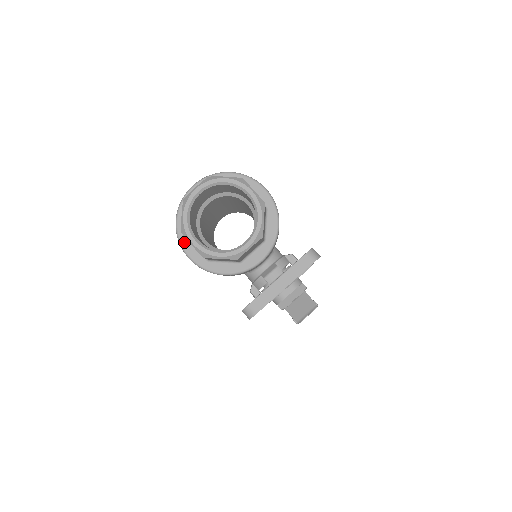
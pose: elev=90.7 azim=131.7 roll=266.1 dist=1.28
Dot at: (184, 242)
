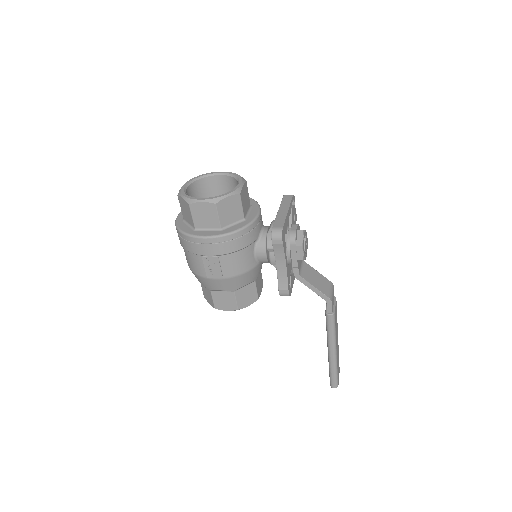
Dot at: (194, 233)
